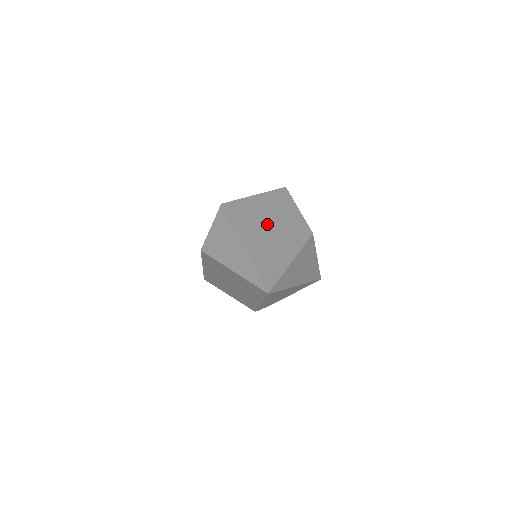
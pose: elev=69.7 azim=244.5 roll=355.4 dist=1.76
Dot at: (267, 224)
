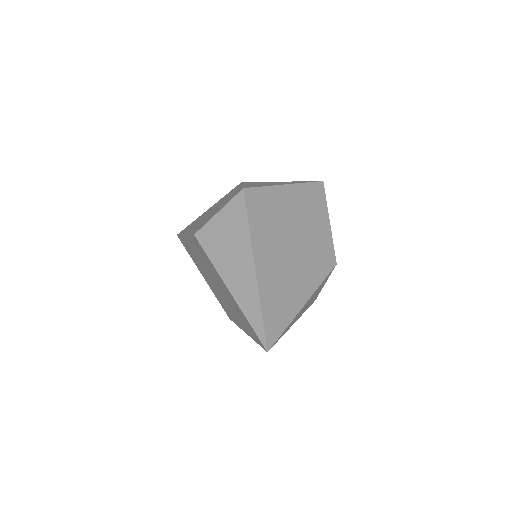
Dot at: (290, 237)
